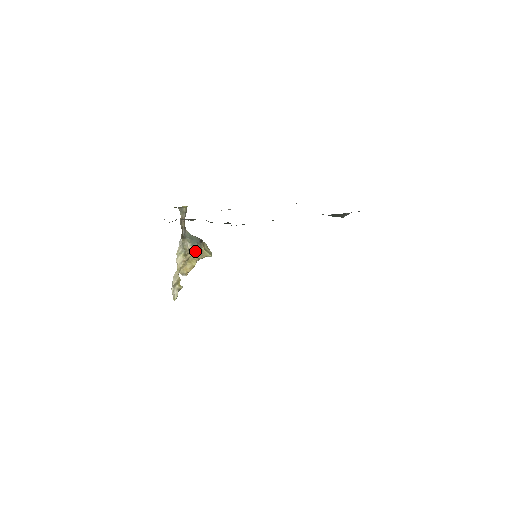
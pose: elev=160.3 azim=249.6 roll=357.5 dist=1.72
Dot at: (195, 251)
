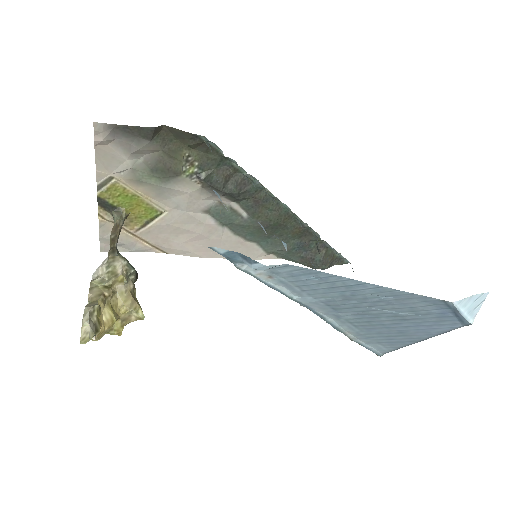
Dot at: (126, 285)
